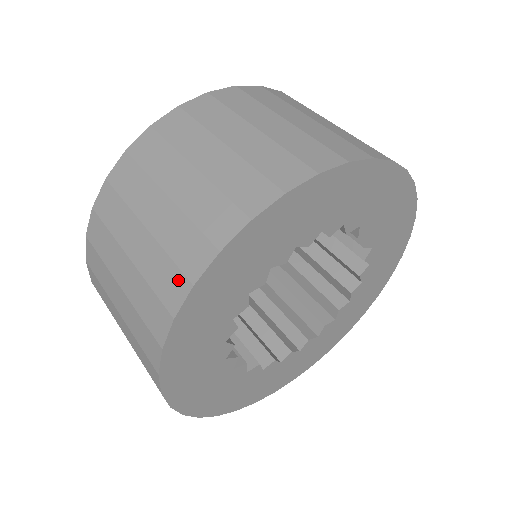
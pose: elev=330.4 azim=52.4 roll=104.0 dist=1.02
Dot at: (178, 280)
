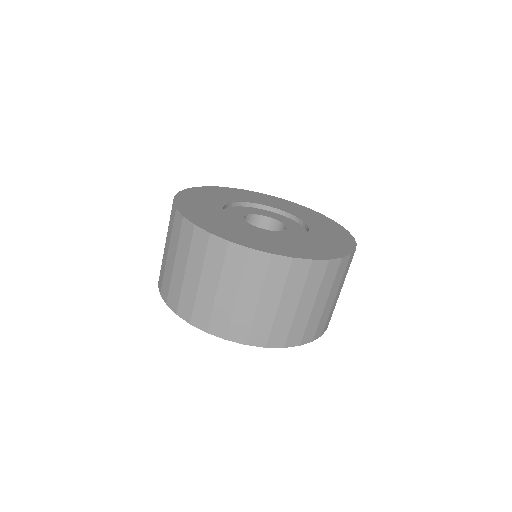
Dot at: (161, 284)
